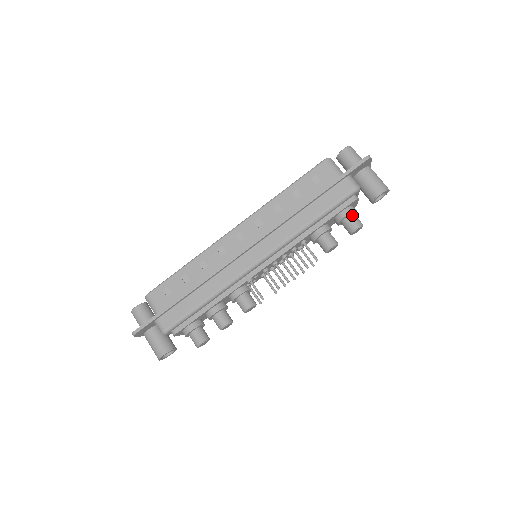
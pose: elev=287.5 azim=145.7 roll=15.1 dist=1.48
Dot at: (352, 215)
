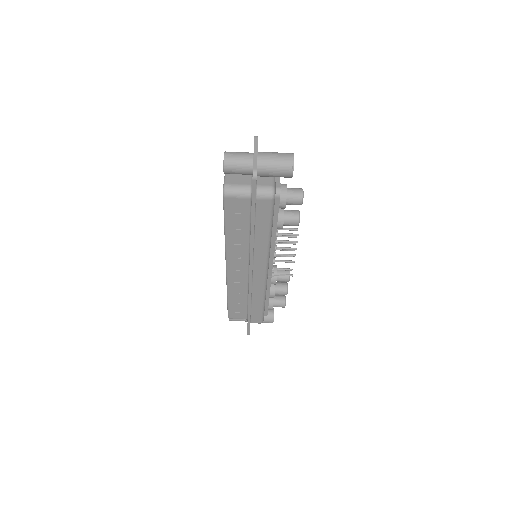
Dot at: (288, 198)
